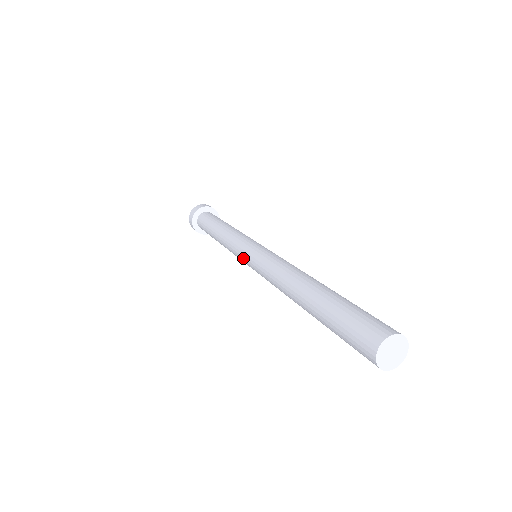
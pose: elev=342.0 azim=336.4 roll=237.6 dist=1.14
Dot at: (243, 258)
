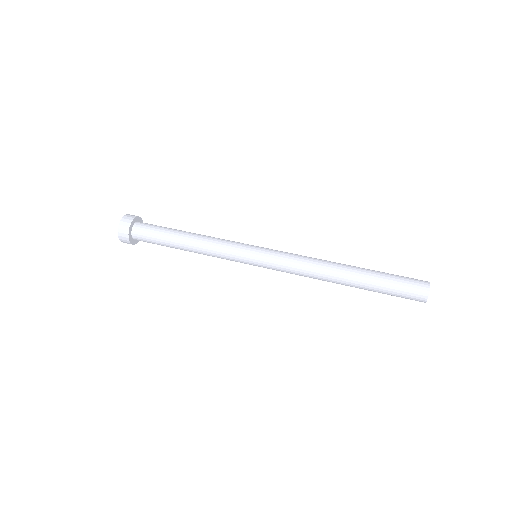
Dot at: (250, 262)
